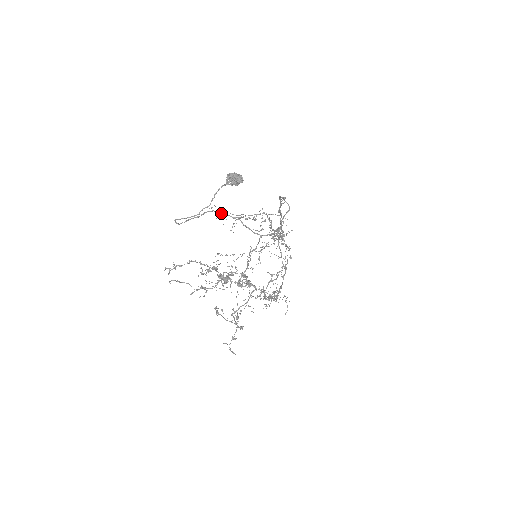
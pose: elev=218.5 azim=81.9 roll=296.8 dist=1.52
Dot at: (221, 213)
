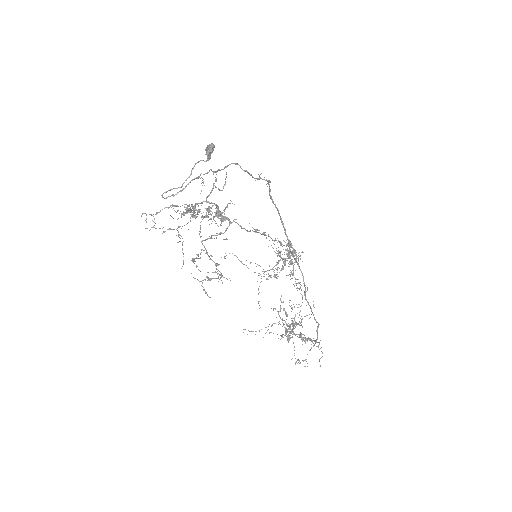
Dot at: occluded
